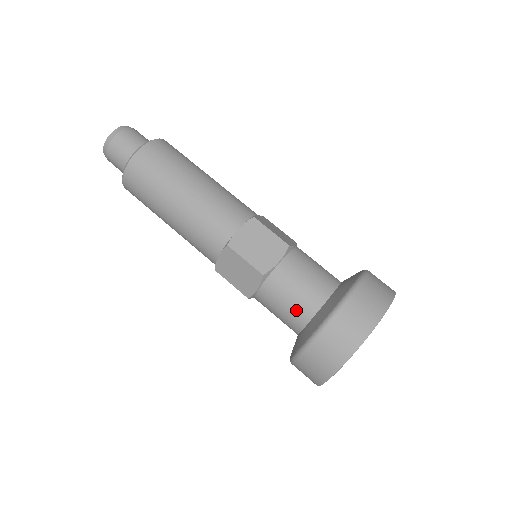
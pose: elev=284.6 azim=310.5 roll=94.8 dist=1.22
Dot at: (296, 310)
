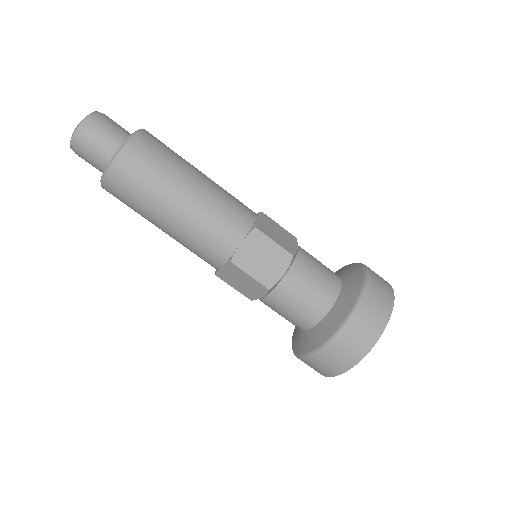
Dot at: (301, 317)
